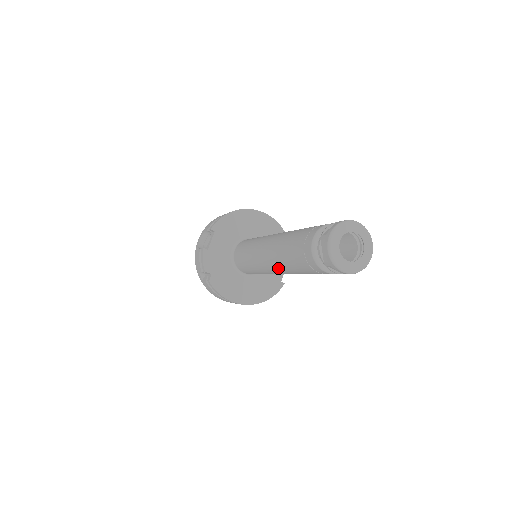
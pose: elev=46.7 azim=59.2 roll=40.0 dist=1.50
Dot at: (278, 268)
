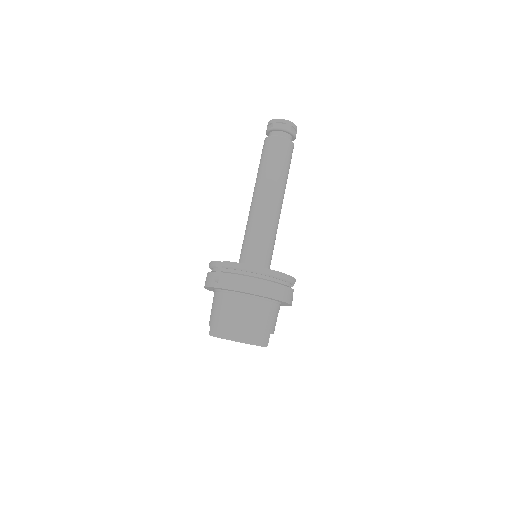
Dot at: (263, 188)
